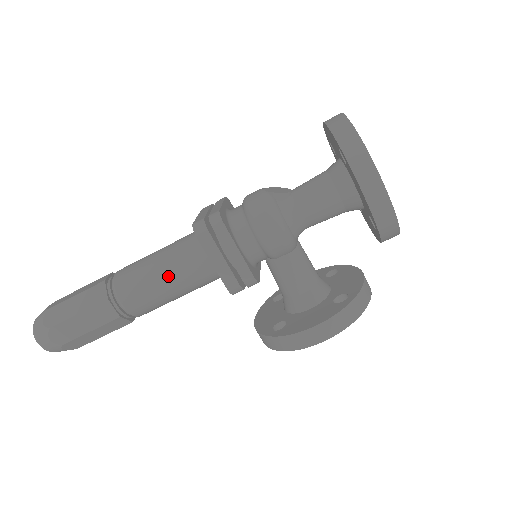
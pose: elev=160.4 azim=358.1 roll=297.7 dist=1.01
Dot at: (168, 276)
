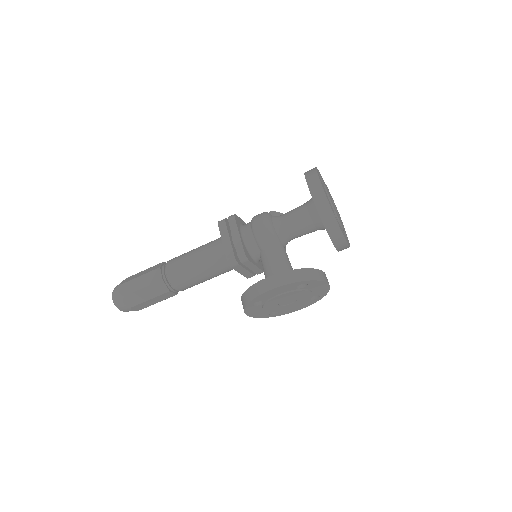
Dot at: (198, 254)
